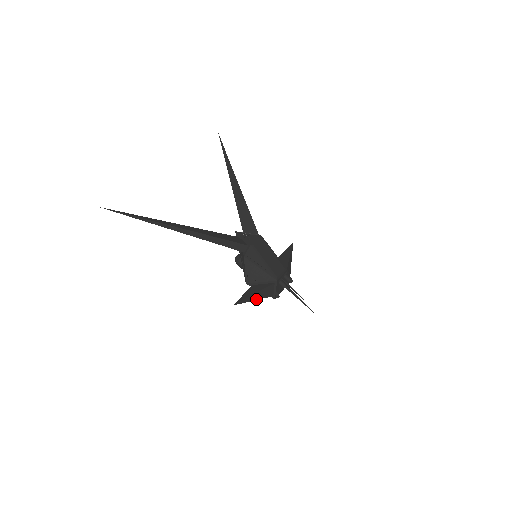
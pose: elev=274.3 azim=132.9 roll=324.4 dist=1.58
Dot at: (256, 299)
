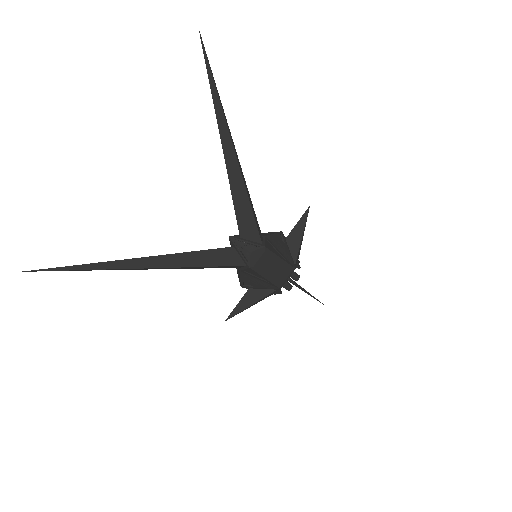
Dot at: (252, 305)
